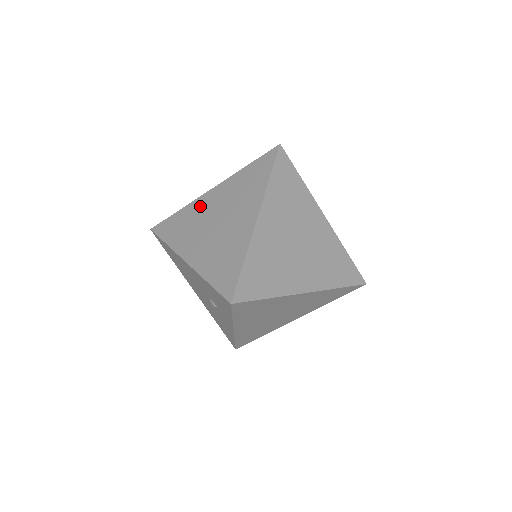
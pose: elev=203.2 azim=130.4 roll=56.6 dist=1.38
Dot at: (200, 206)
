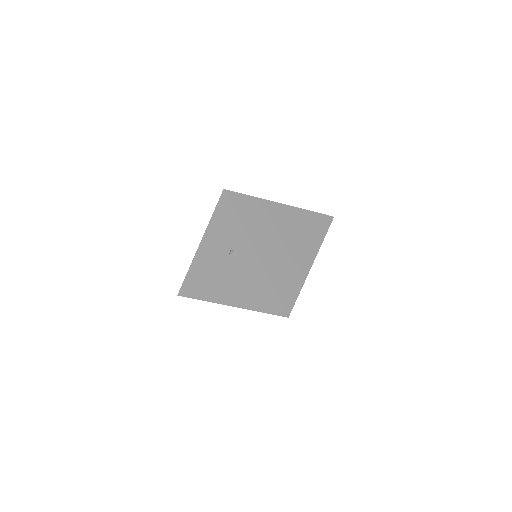
Dot at: occluded
